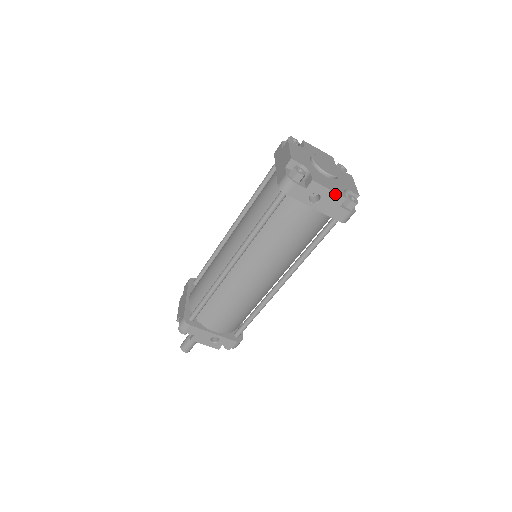
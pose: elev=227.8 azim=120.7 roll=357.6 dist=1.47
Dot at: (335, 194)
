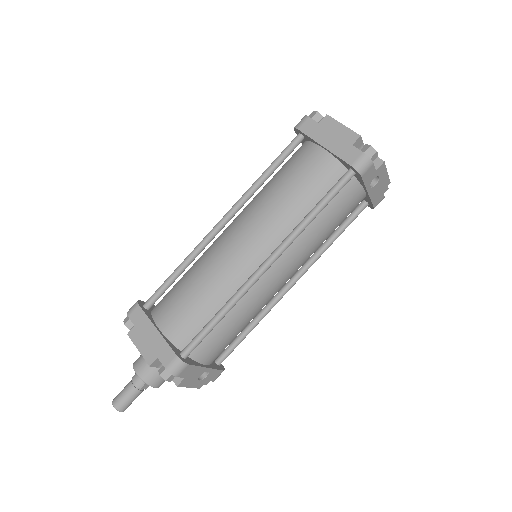
Dot at: (387, 178)
